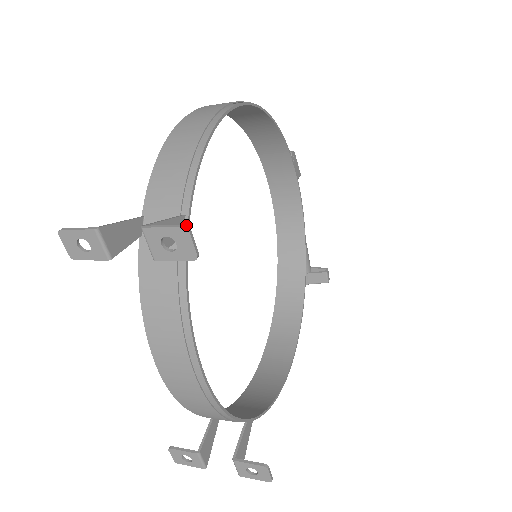
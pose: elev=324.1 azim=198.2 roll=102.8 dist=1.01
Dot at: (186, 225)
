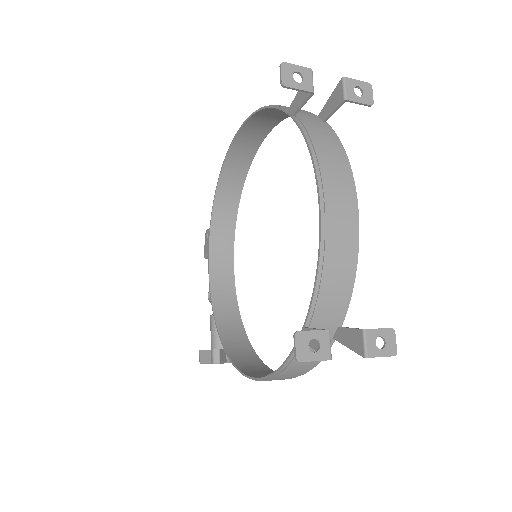
Dot at: (369, 85)
